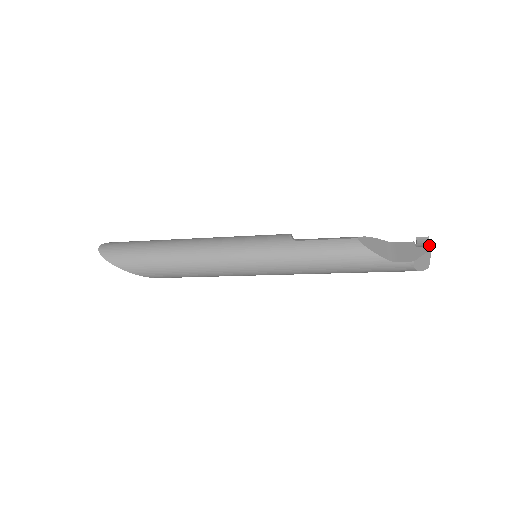
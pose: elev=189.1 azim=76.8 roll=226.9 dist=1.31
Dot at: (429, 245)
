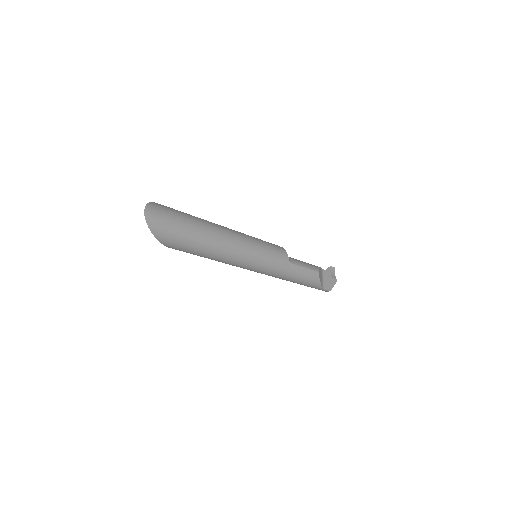
Dot at: occluded
